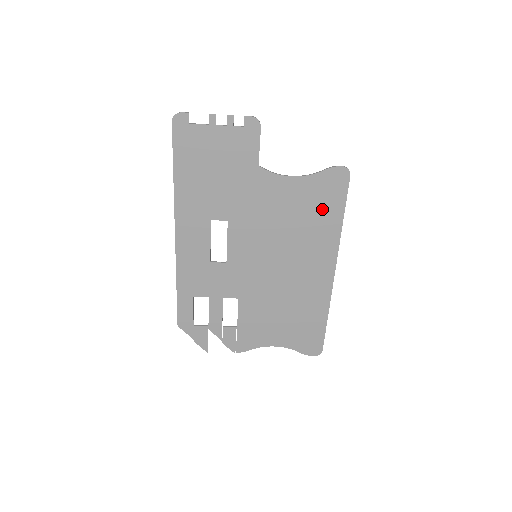
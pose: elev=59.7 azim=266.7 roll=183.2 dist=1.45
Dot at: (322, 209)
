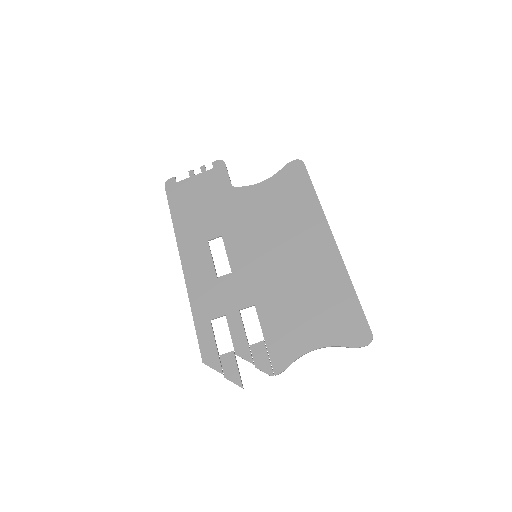
Dot at: (295, 194)
